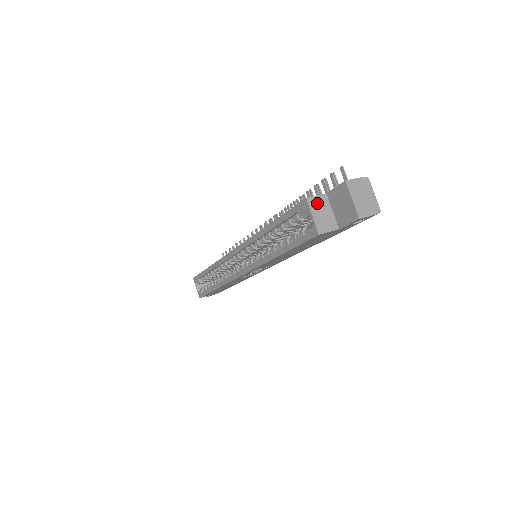
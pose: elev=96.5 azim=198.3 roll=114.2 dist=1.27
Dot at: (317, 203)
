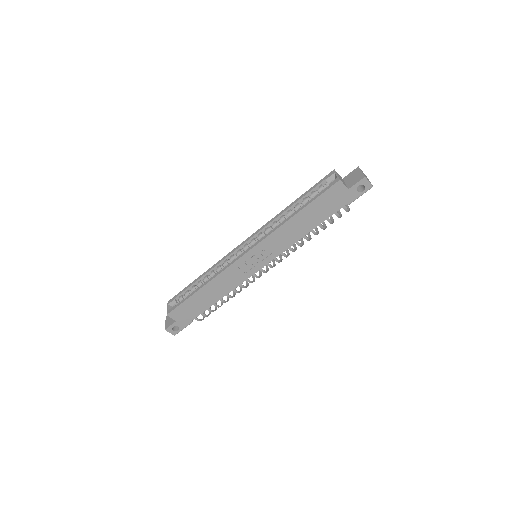
Dot at: (339, 175)
